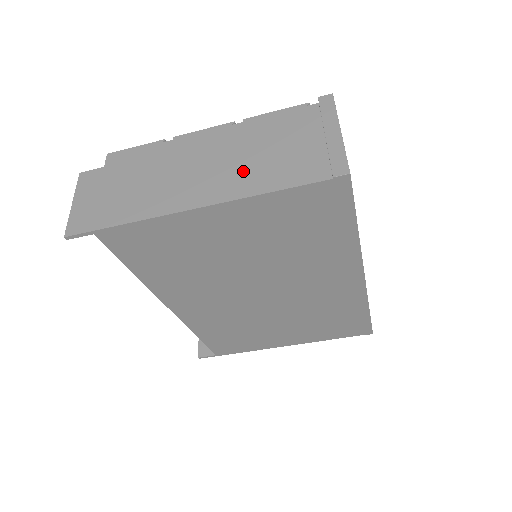
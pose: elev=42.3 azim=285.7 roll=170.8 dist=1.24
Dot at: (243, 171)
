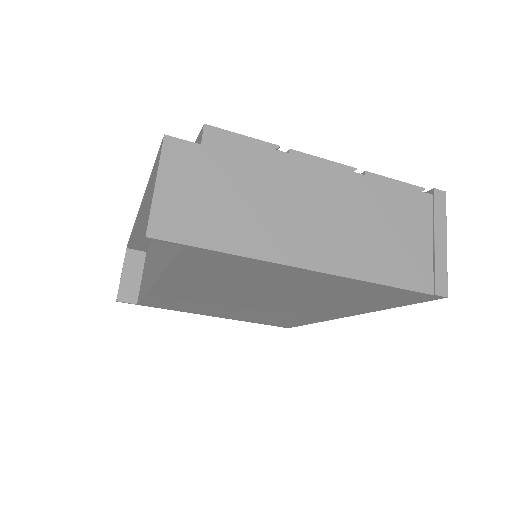
Dot at: (361, 244)
